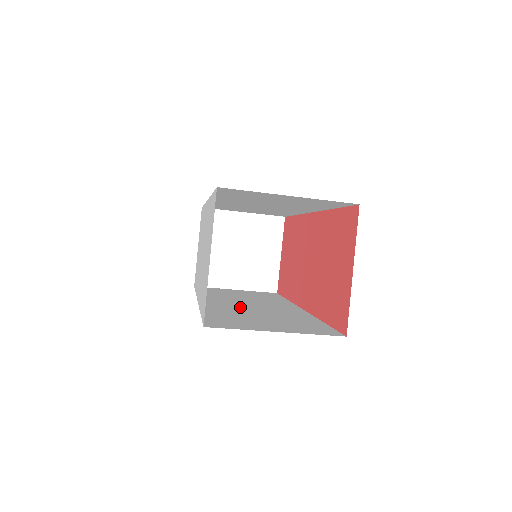
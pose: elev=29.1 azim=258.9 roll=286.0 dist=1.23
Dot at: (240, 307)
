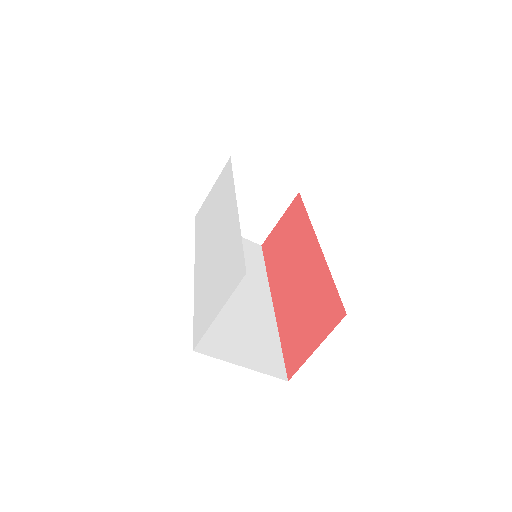
Dot at: occluded
